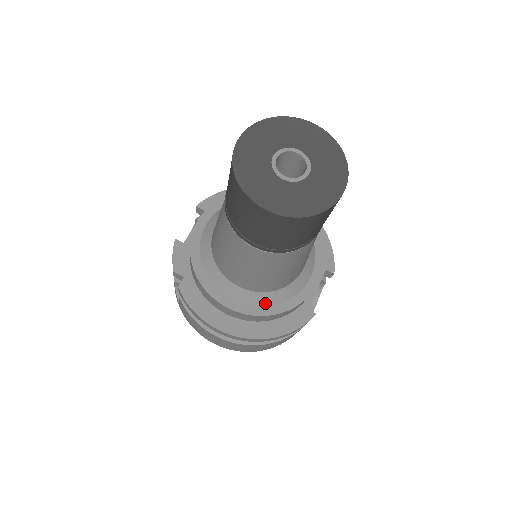
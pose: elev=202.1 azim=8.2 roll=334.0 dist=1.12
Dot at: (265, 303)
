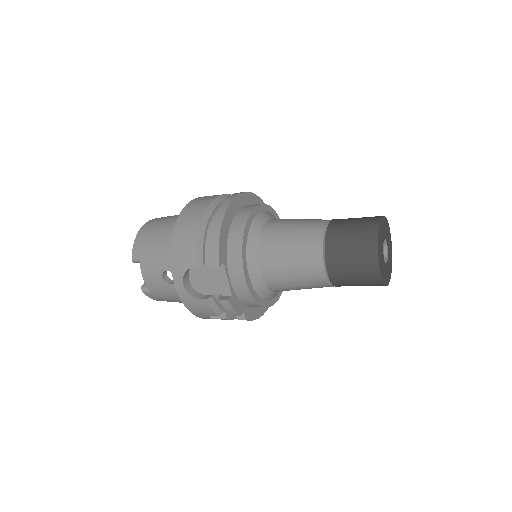
Dot at: occluded
